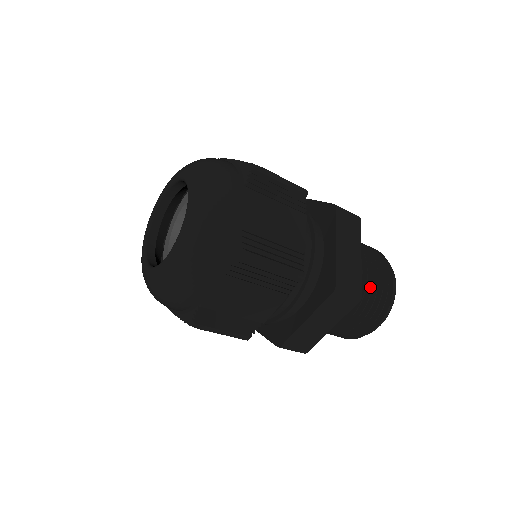
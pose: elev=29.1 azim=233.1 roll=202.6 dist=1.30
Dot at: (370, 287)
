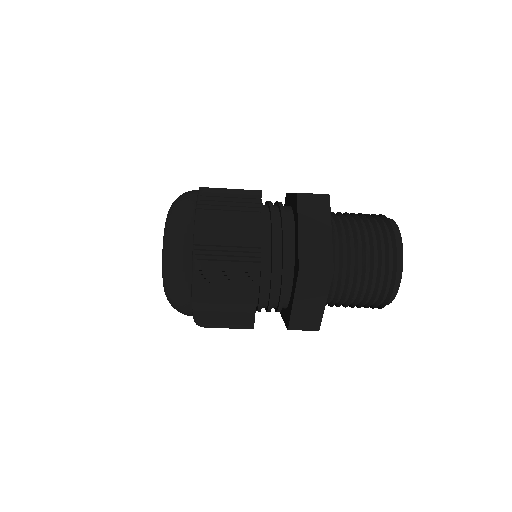
Dot at: (357, 217)
